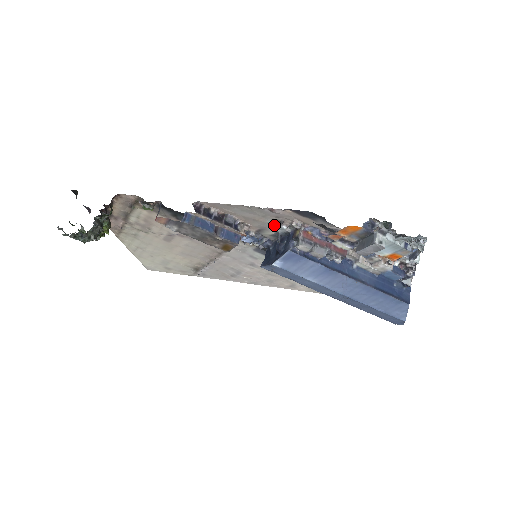
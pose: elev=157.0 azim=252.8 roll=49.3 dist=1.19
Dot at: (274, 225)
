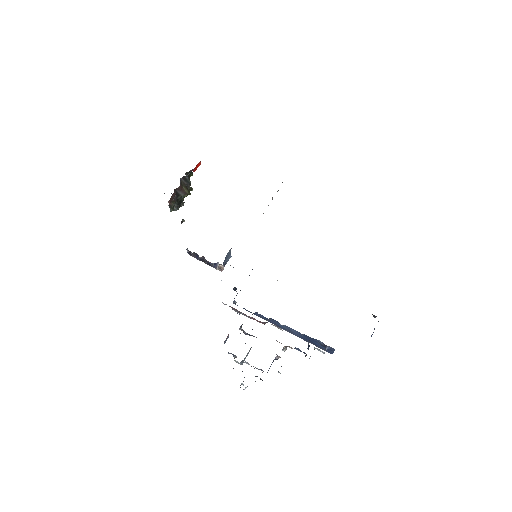
Dot at: occluded
